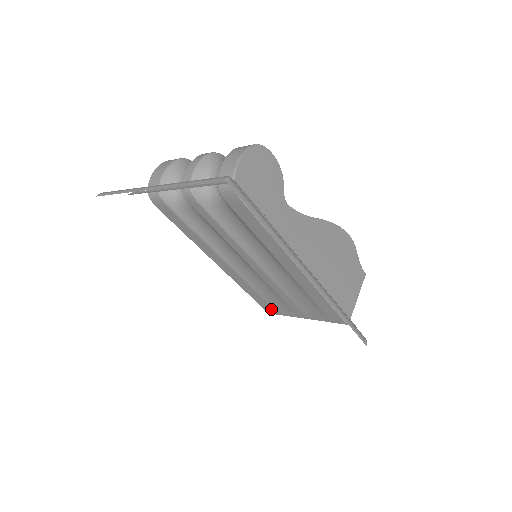
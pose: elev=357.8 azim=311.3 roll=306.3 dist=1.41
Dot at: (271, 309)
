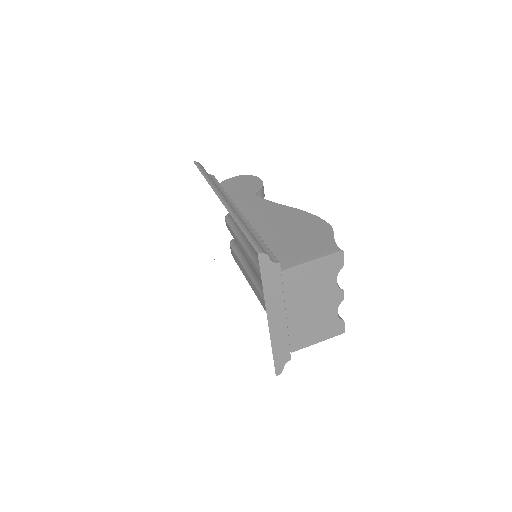
Dot at: occluded
